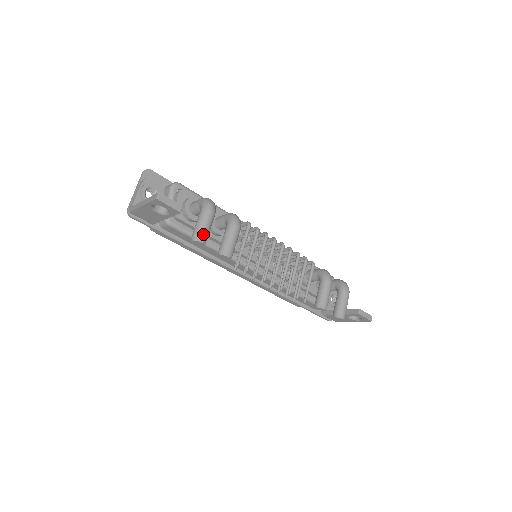
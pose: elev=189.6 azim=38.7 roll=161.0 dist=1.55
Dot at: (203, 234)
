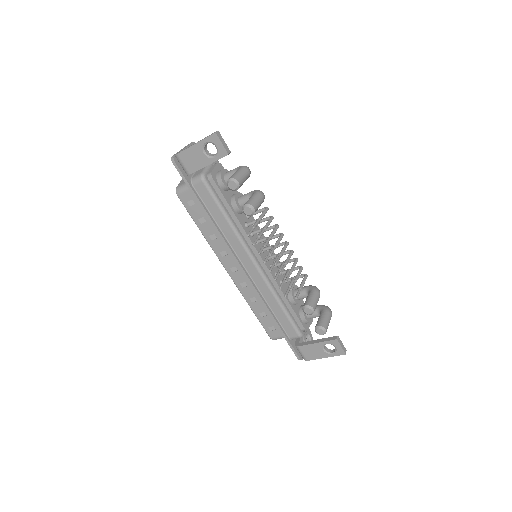
Dot at: (240, 179)
